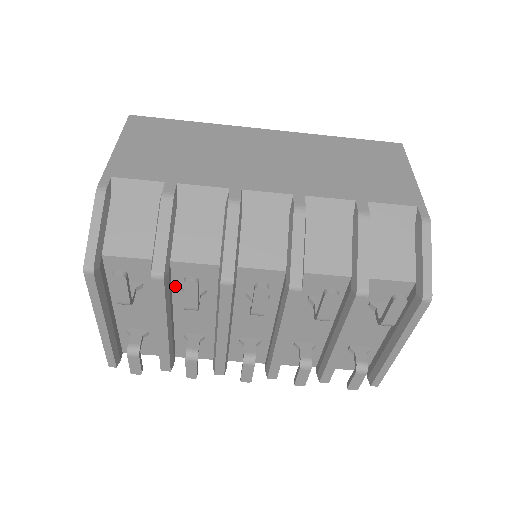
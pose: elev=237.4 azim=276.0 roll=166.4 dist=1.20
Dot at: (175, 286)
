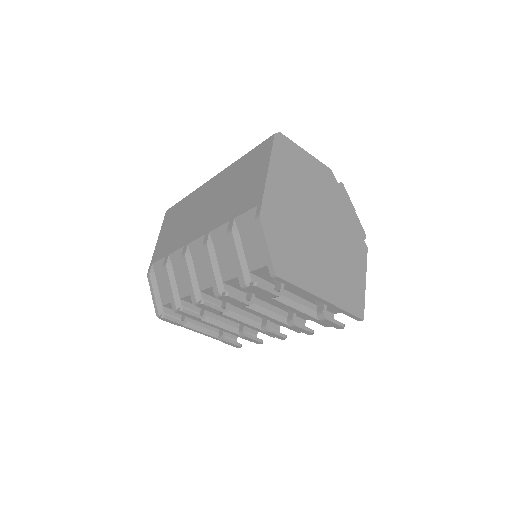
Dot at: occluded
